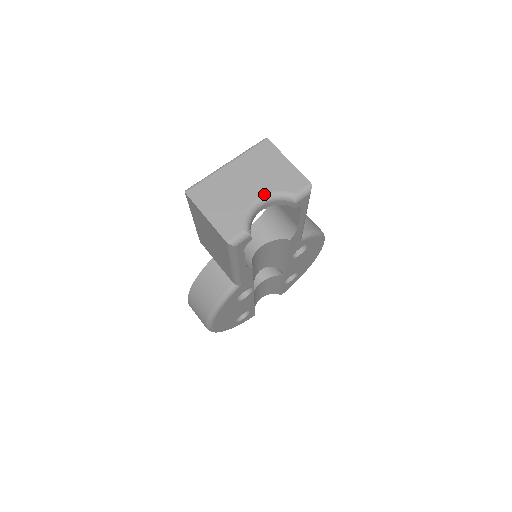
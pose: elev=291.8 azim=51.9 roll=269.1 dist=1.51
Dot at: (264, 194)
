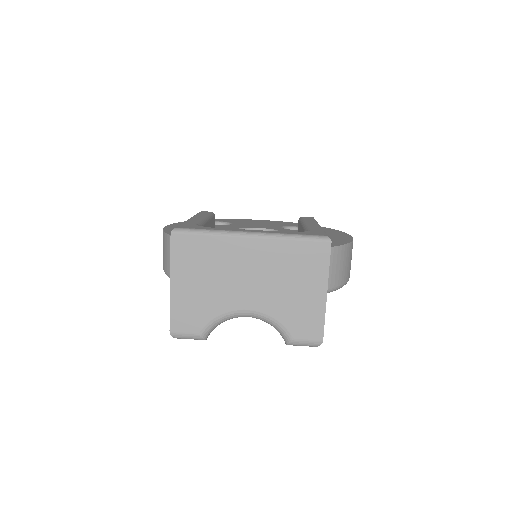
Dot at: (259, 312)
